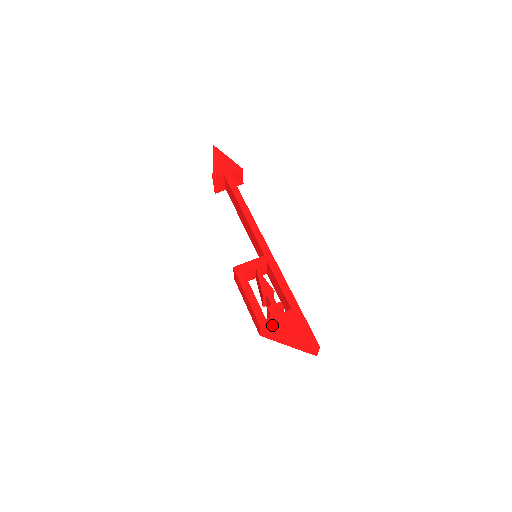
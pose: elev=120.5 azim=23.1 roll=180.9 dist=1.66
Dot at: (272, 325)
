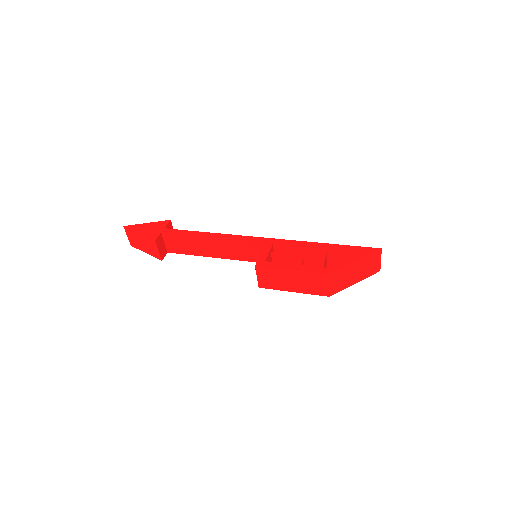
Dot at: (335, 267)
